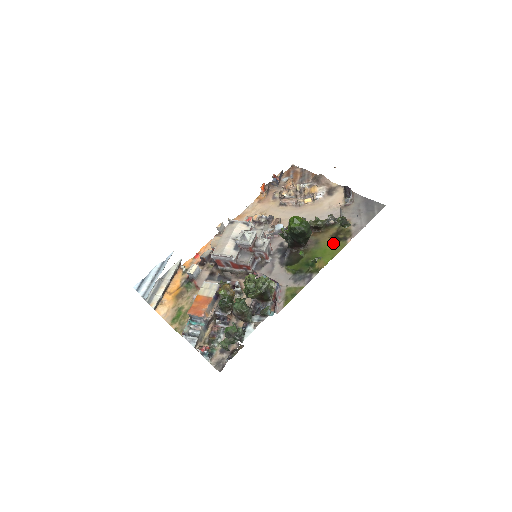
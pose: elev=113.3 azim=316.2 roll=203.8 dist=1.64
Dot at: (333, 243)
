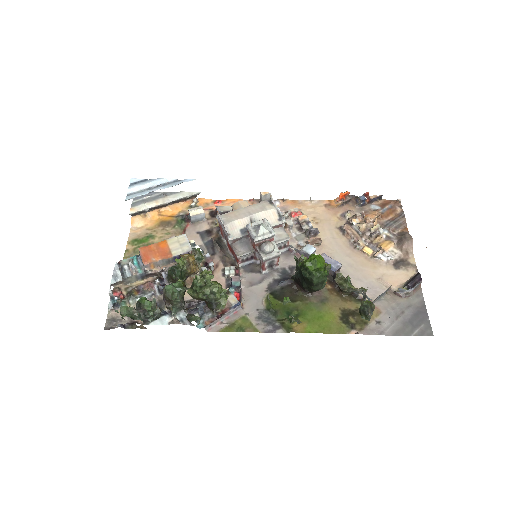
Dot at: (336, 318)
